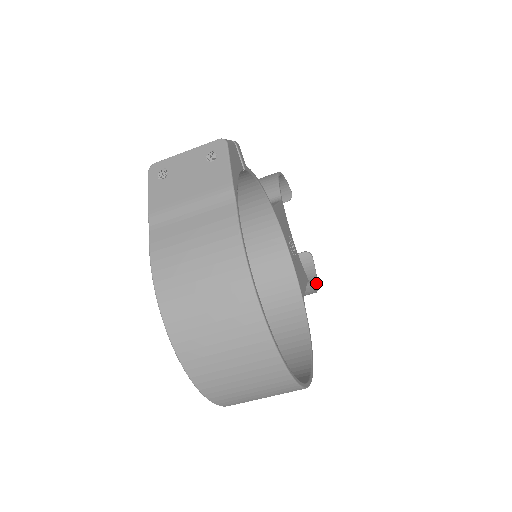
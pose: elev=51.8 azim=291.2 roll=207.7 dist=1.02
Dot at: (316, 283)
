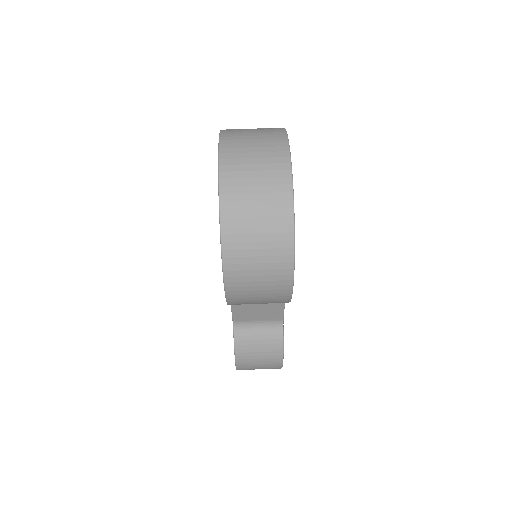
Dot at: occluded
